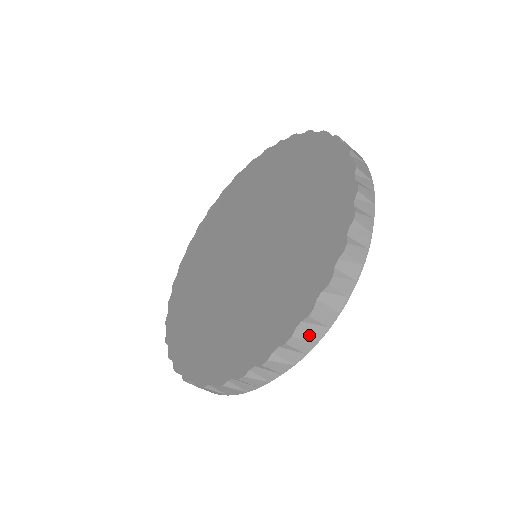
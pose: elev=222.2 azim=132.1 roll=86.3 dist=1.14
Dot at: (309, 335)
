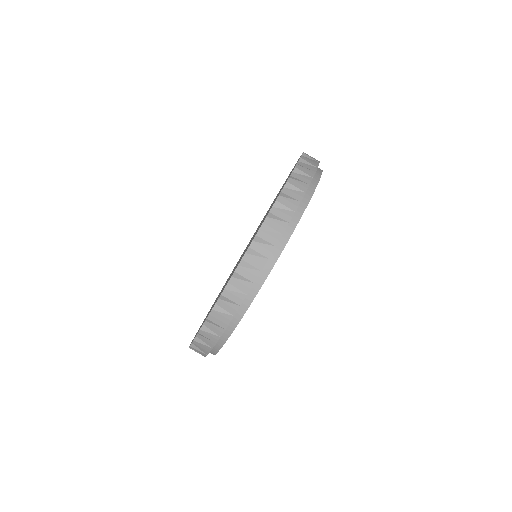
Dot at: (281, 218)
